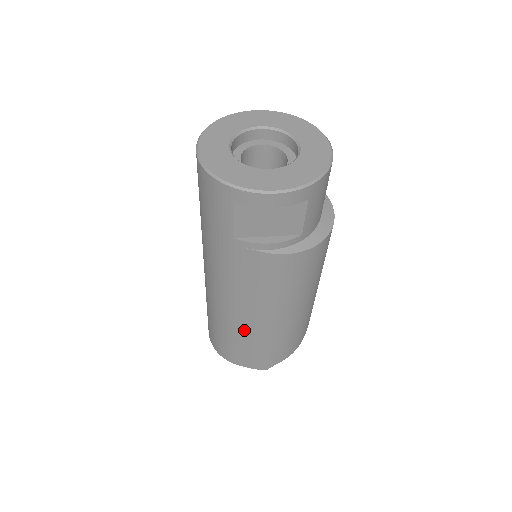
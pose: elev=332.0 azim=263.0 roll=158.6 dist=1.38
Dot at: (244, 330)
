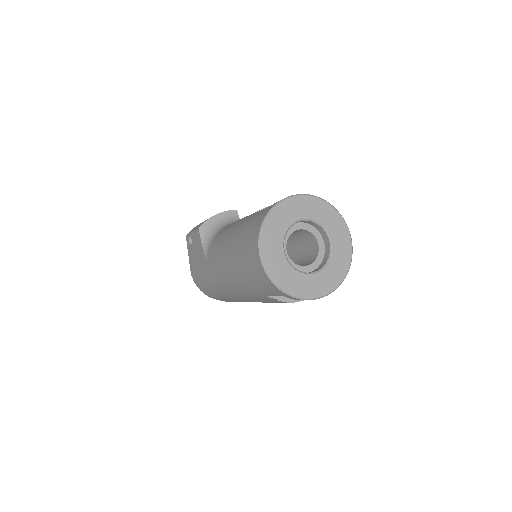
Dot at: occluded
